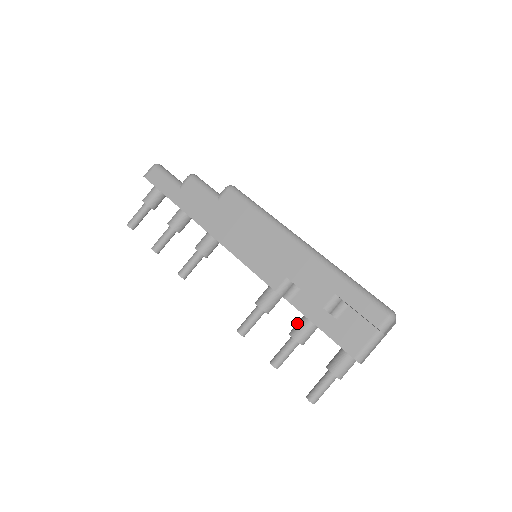
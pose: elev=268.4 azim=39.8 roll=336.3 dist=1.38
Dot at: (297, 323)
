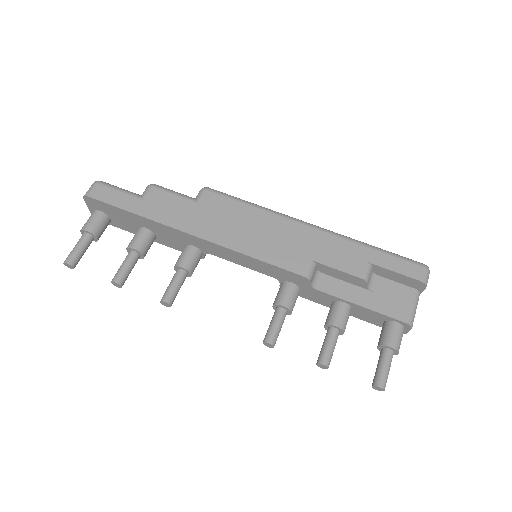
Dot at: (330, 311)
